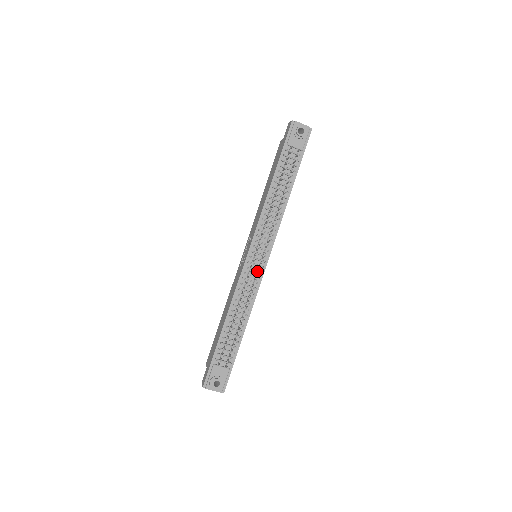
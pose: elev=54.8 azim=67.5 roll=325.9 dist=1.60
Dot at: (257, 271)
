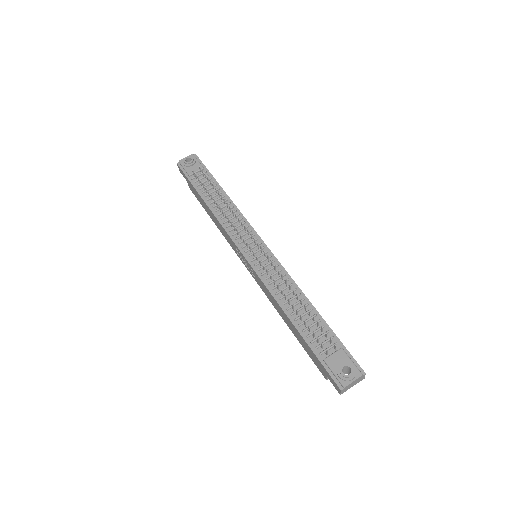
Dot at: (266, 258)
